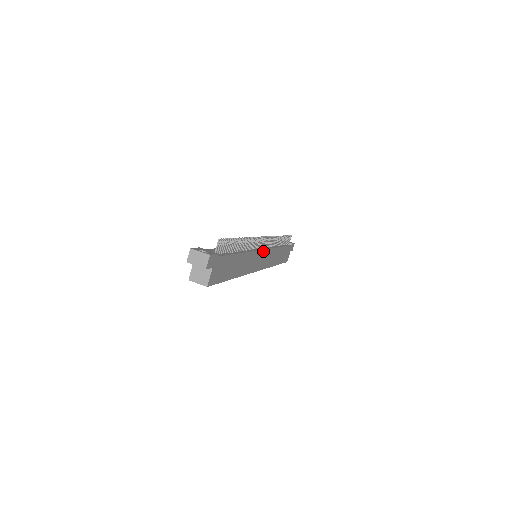
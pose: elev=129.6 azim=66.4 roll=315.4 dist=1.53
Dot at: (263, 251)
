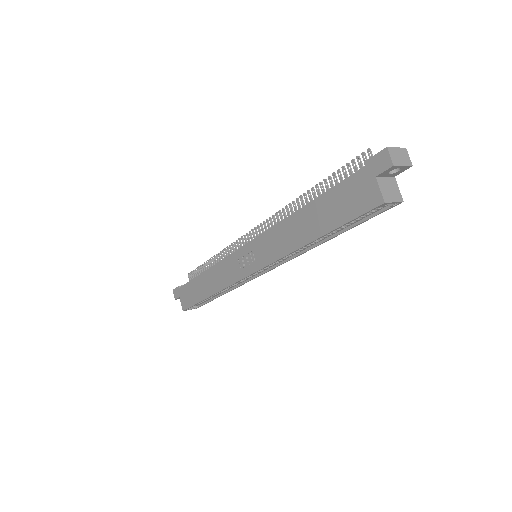
Dot at: occluded
